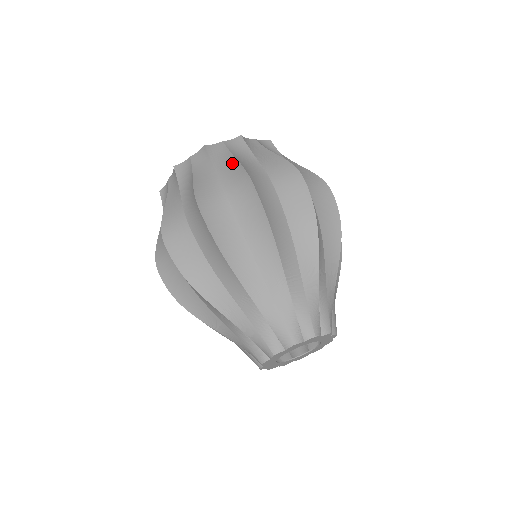
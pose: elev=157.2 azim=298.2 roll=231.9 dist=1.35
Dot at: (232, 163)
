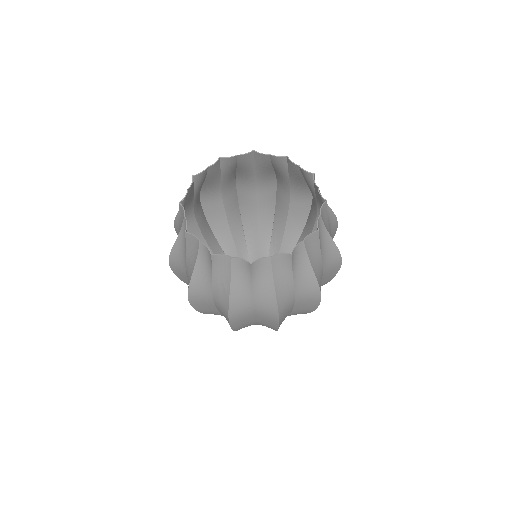
Dot at: (191, 270)
